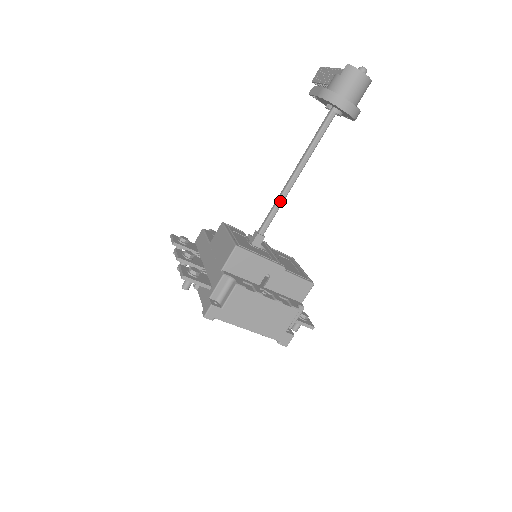
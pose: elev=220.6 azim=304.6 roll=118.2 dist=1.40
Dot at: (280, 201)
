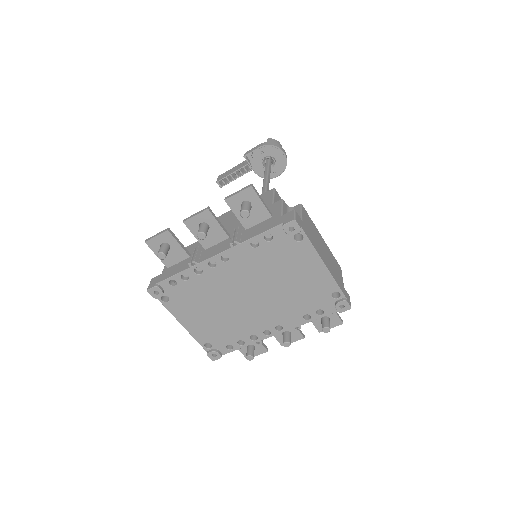
Dot at: occluded
